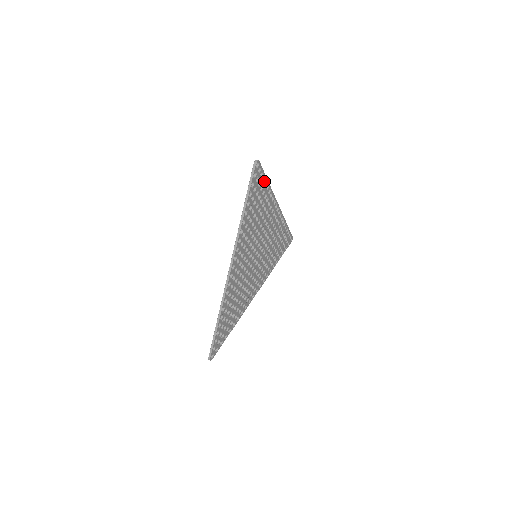
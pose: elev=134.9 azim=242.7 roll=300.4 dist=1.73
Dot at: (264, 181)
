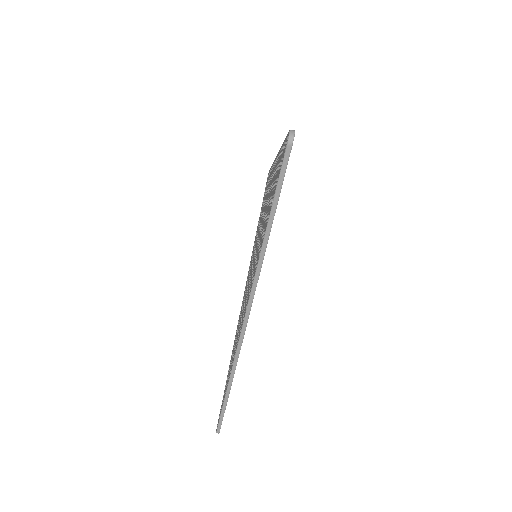
Dot at: occluded
